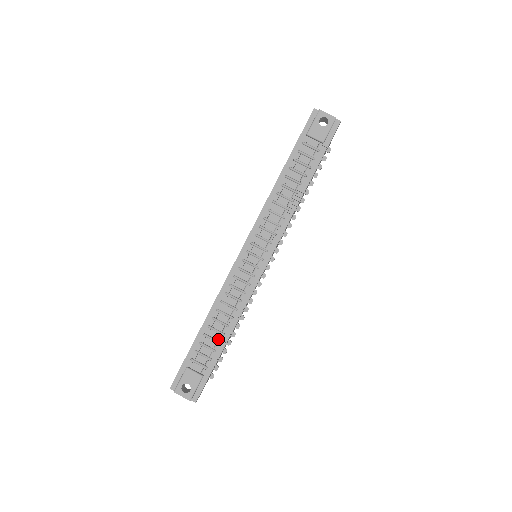
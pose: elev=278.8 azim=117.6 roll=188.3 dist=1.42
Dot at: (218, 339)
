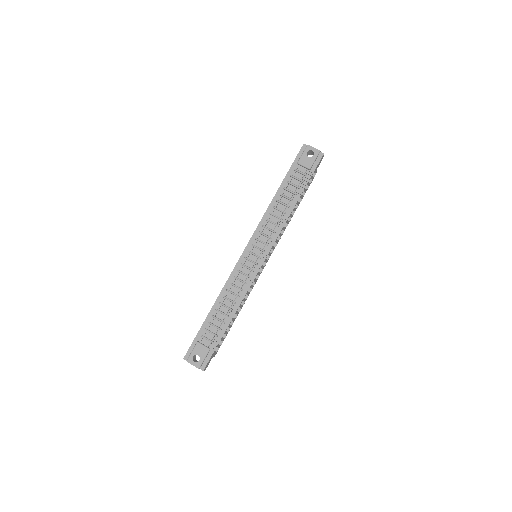
Dot at: (223, 320)
